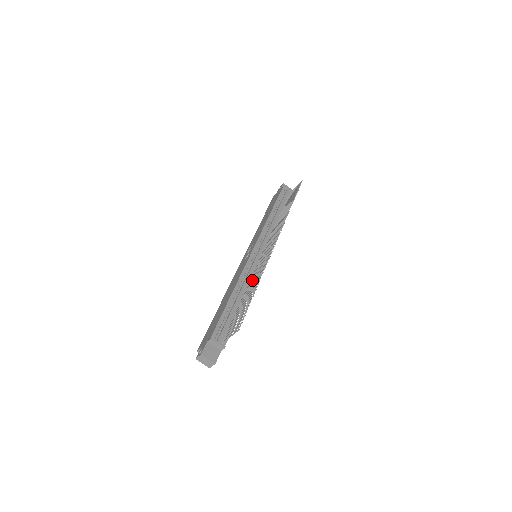
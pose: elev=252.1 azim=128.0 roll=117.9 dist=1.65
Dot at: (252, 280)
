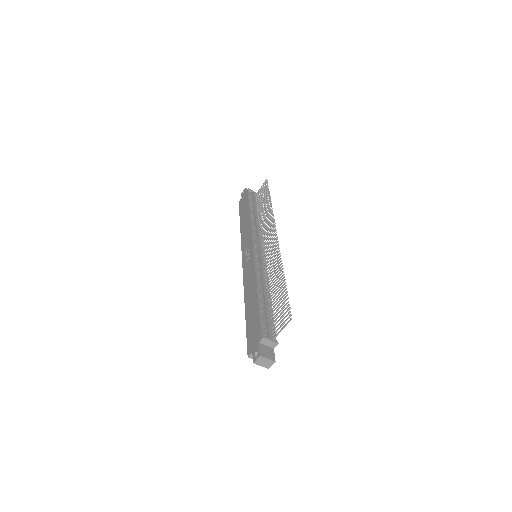
Dot at: (269, 276)
